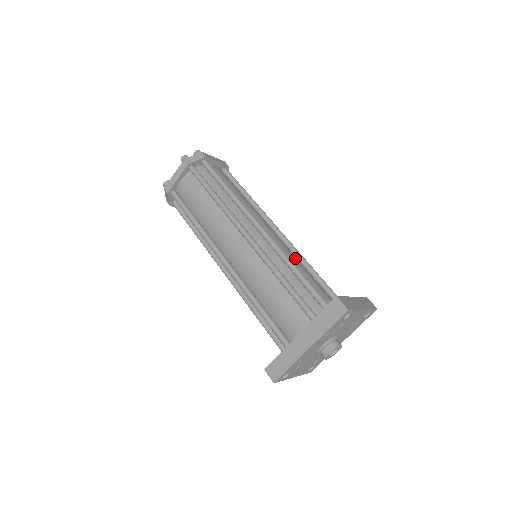
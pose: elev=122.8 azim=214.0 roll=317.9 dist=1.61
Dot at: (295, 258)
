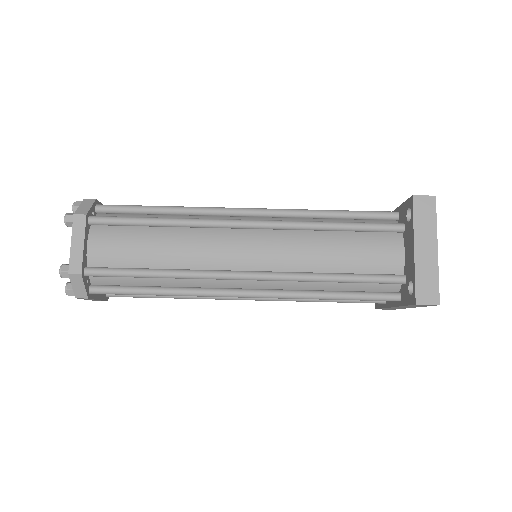
Dot at: (306, 250)
